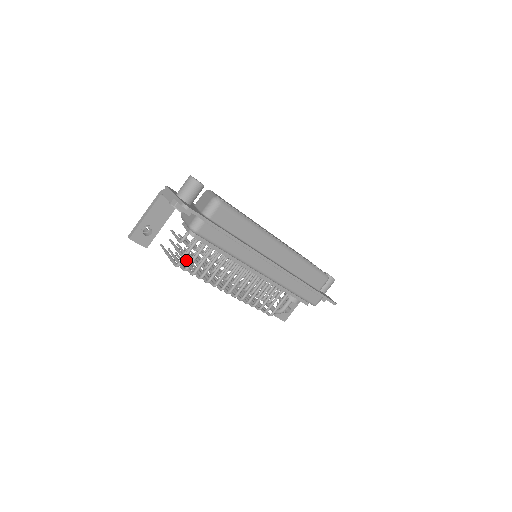
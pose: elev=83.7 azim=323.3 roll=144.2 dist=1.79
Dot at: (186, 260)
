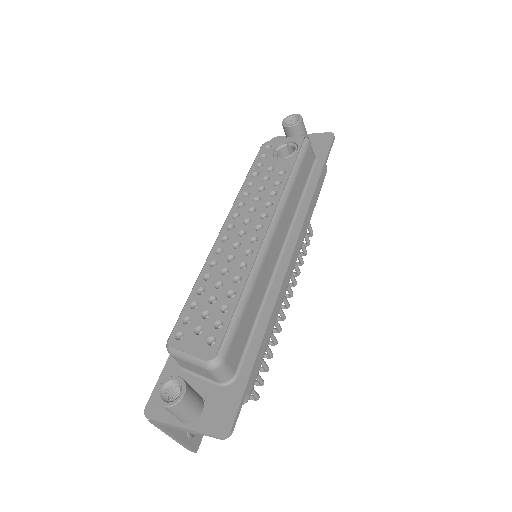
Dot at: occluded
